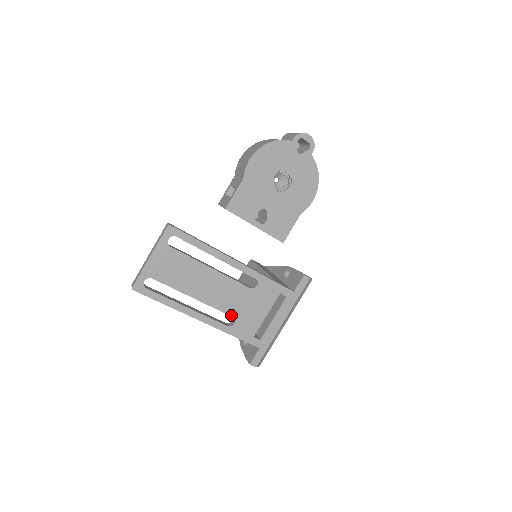
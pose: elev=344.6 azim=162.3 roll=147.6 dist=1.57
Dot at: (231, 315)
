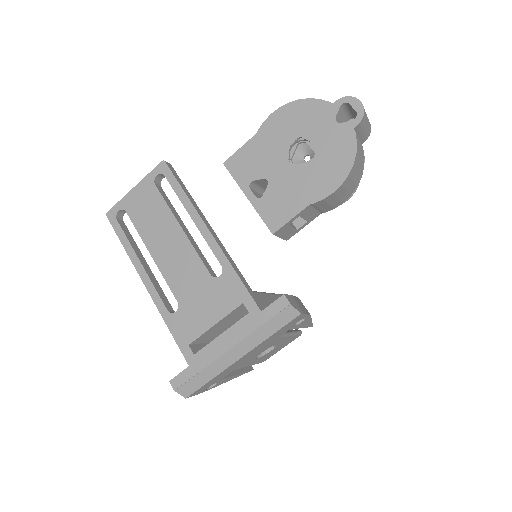
Dot at: (177, 298)
